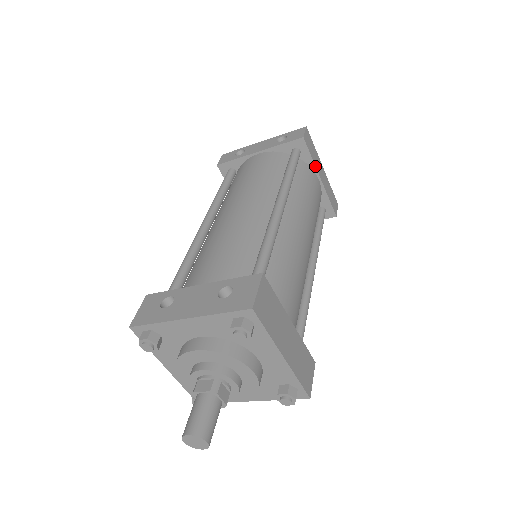
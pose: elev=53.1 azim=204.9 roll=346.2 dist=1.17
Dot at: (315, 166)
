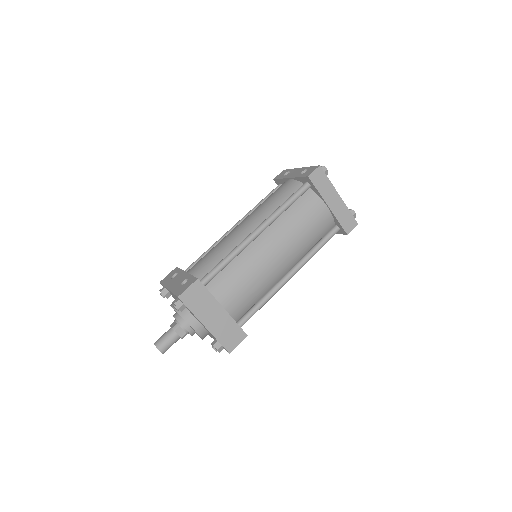
Dot at: (322, 197)
